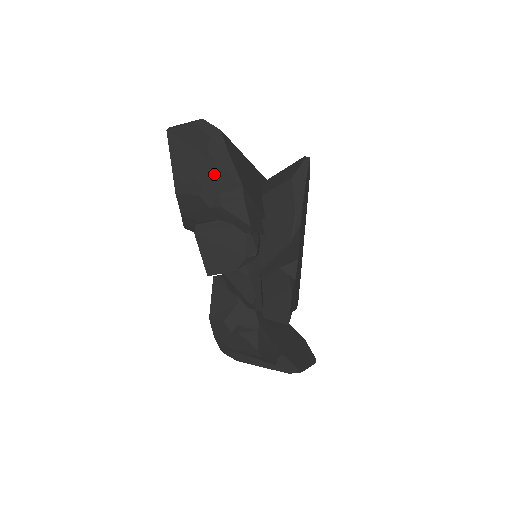
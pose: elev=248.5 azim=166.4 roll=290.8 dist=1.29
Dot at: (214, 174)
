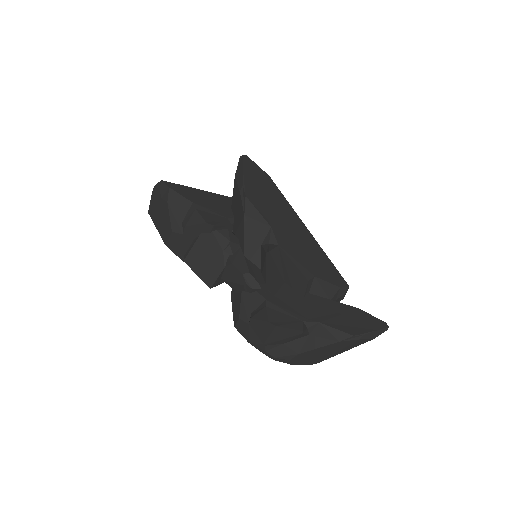
Dot at: (171, 210)
